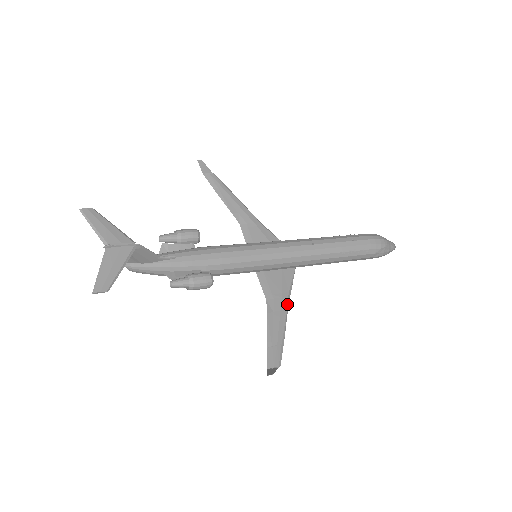
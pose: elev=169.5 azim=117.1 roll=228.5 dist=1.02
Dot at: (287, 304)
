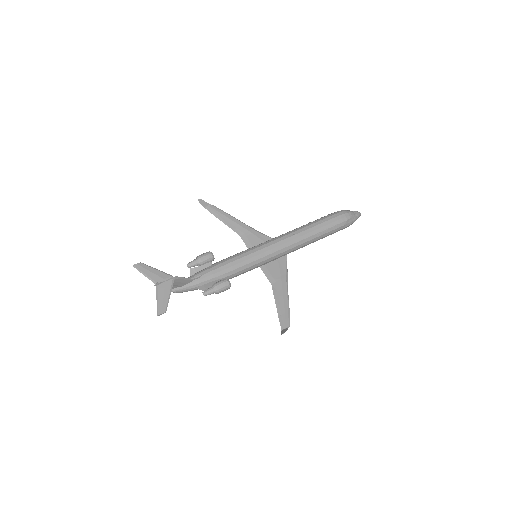
Dot at: (286, 283)
